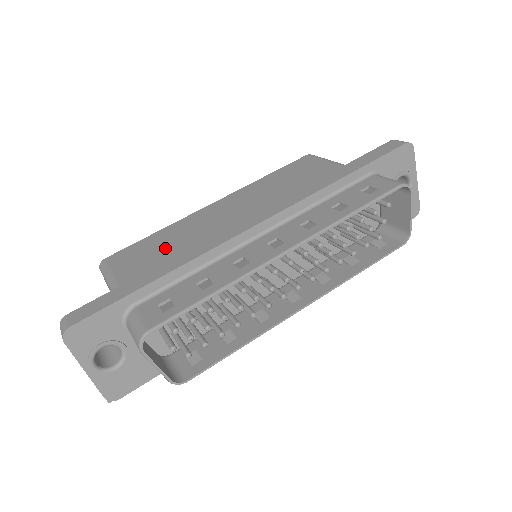
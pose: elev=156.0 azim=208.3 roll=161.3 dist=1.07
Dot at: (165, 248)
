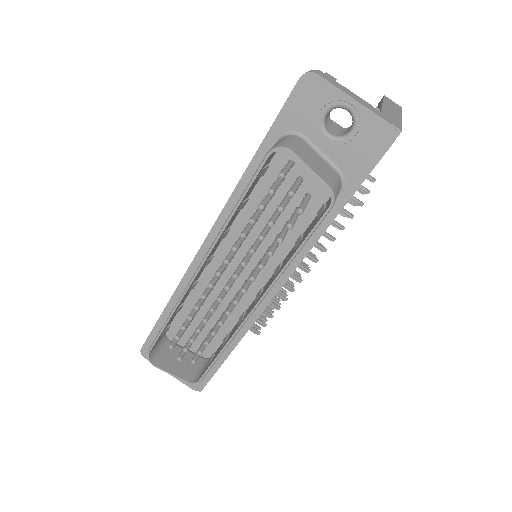
Dot at: occluded
